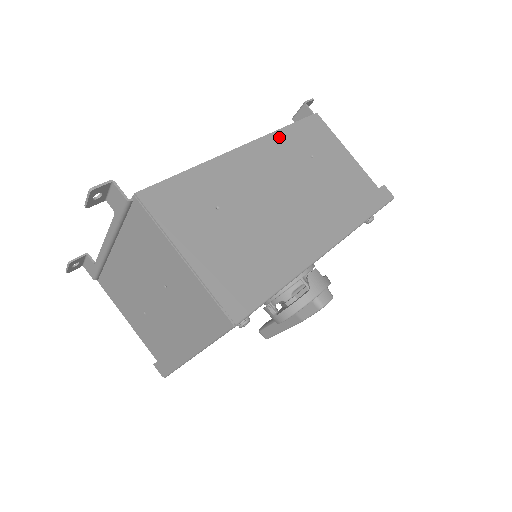
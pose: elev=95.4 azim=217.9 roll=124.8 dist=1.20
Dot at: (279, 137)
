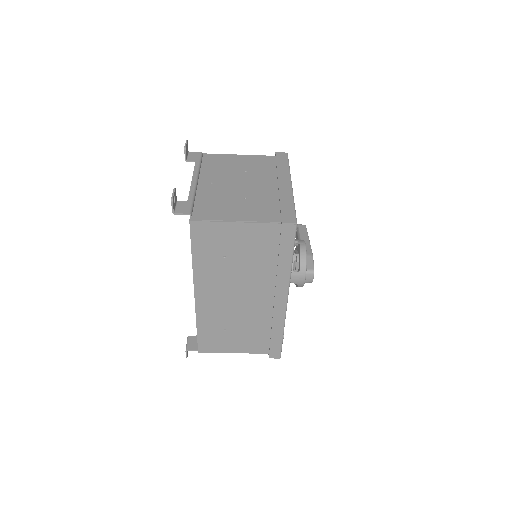
Dot at: (198, 269)
